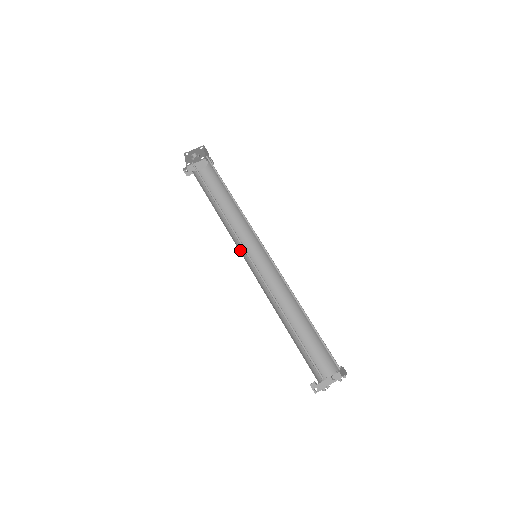
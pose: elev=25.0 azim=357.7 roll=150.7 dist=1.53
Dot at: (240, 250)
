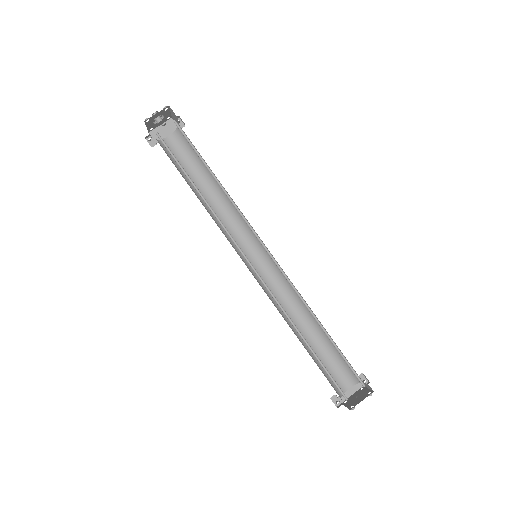
Dot at: (235, 248)
